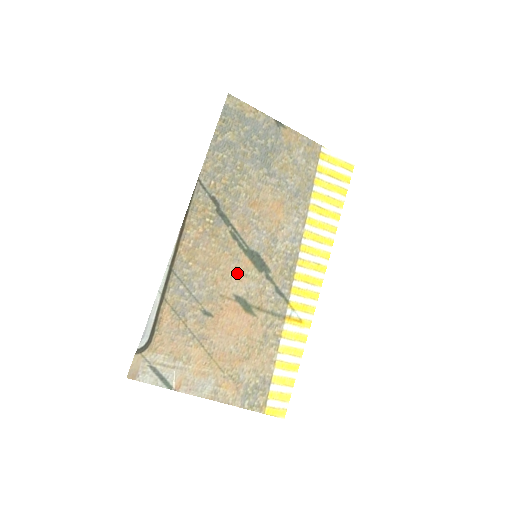
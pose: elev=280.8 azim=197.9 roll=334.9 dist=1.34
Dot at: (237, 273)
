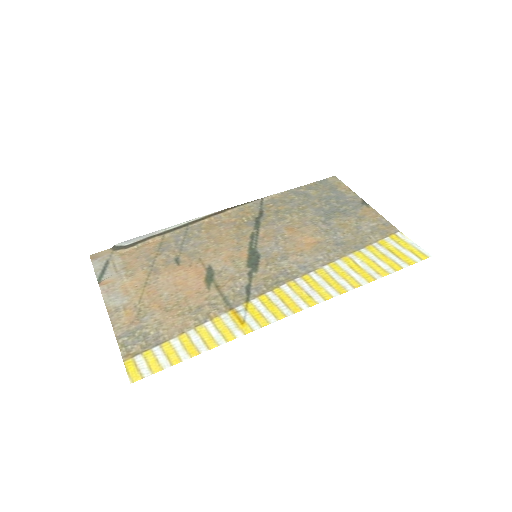
Dot at: (228, 256)
